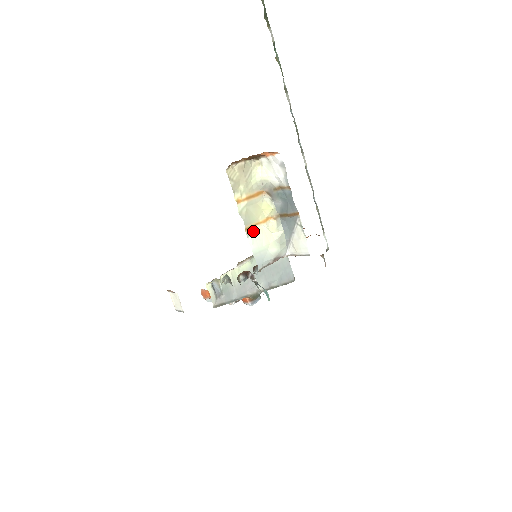
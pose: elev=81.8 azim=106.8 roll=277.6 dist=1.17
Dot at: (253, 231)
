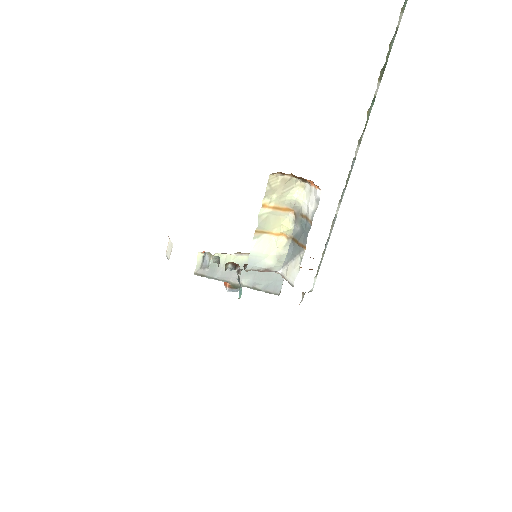
Dot at: (262, 236)
